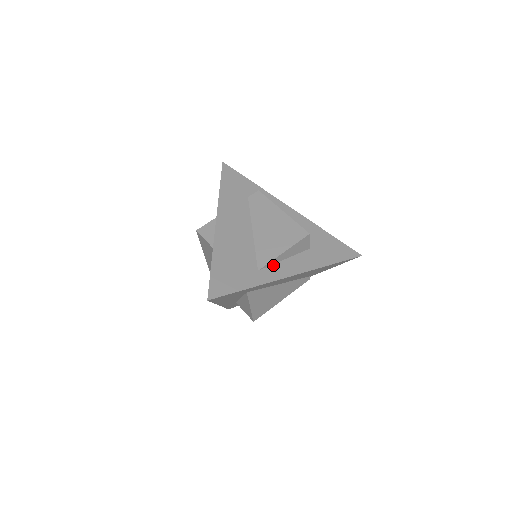
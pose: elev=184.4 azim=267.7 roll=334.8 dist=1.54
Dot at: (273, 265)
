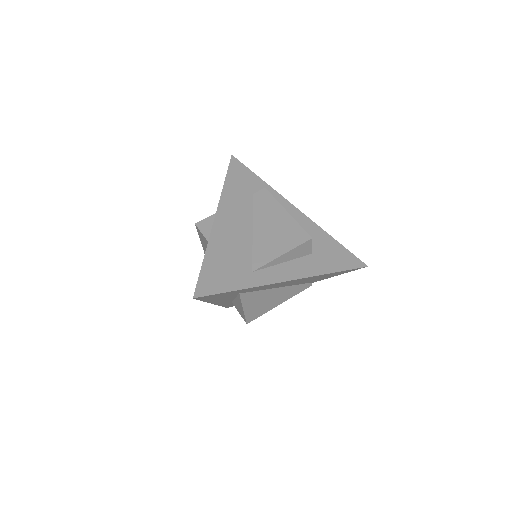
Dot at: (269, 267)
